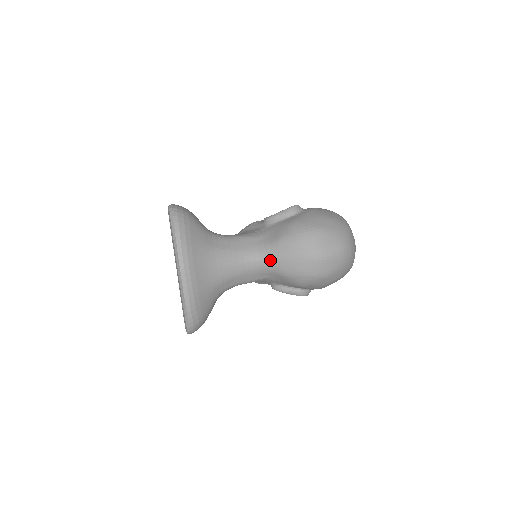
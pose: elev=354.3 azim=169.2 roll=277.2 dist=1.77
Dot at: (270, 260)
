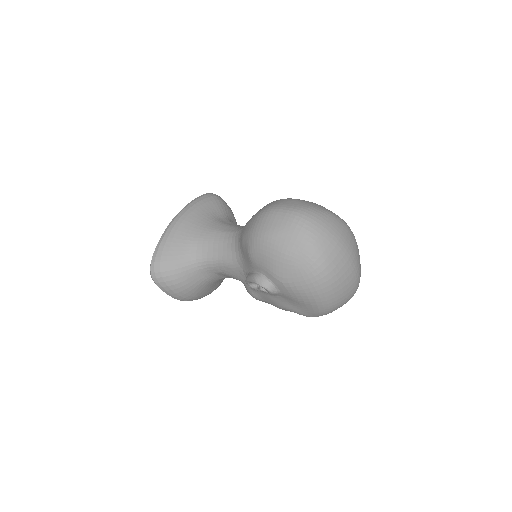
Dot at: (242, 229)
